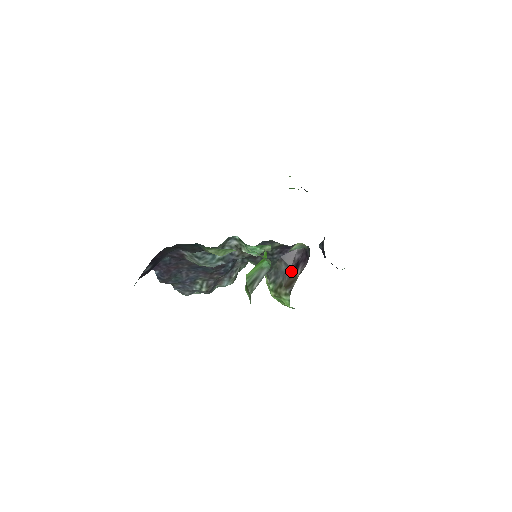
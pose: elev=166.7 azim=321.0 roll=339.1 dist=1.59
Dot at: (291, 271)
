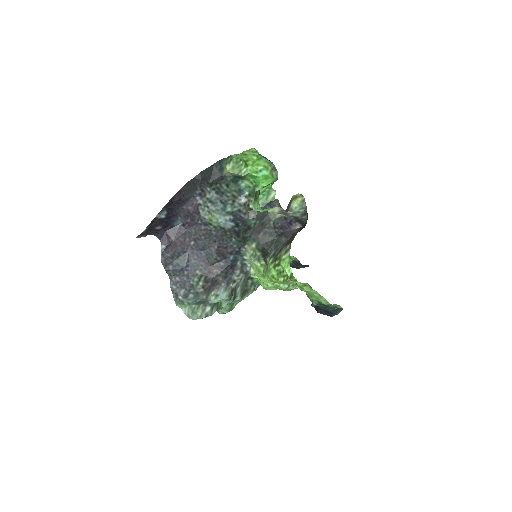
Dot at: (291, 237)
